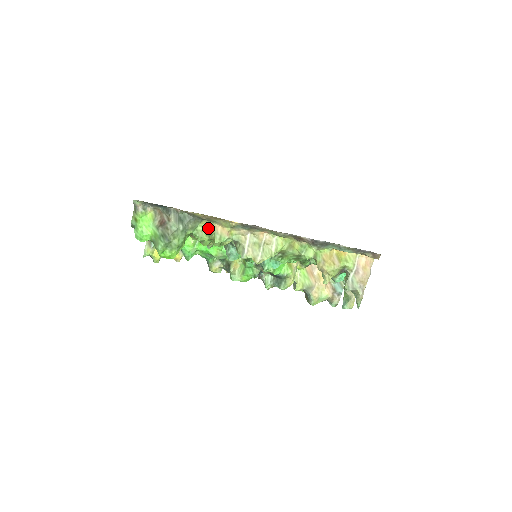
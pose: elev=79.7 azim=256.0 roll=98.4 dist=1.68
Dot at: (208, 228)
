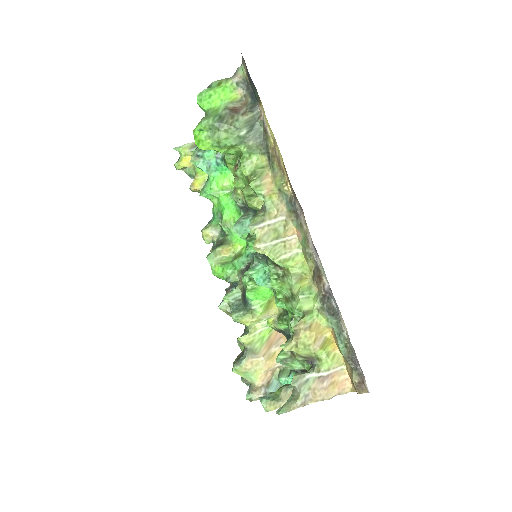
Dot at: (260, 168)
